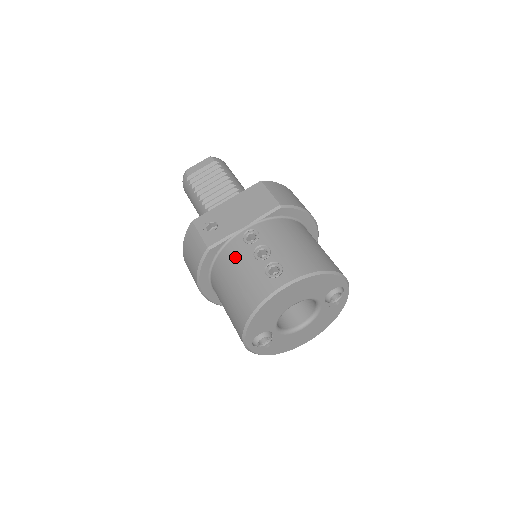
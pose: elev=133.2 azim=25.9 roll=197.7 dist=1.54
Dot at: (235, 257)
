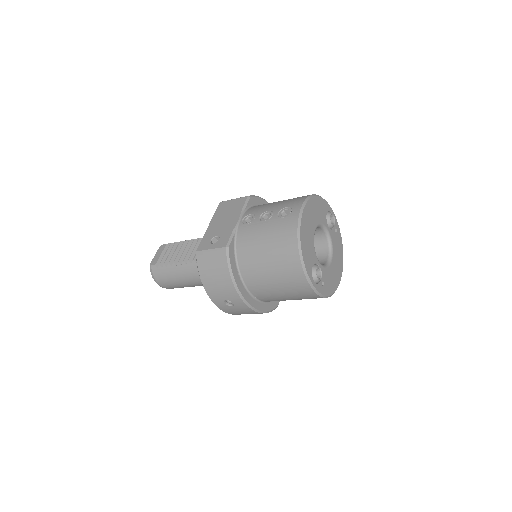
Dot at: (251, 235)
